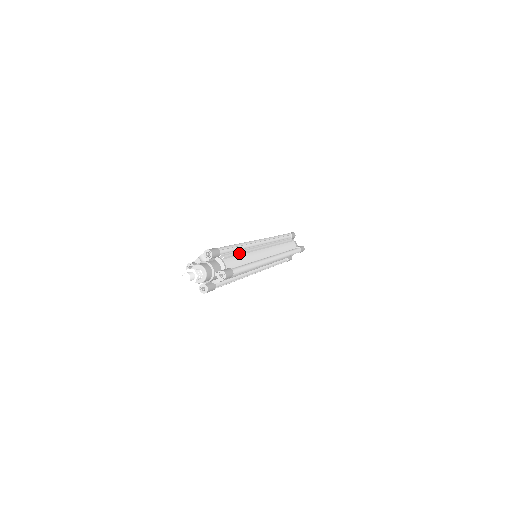
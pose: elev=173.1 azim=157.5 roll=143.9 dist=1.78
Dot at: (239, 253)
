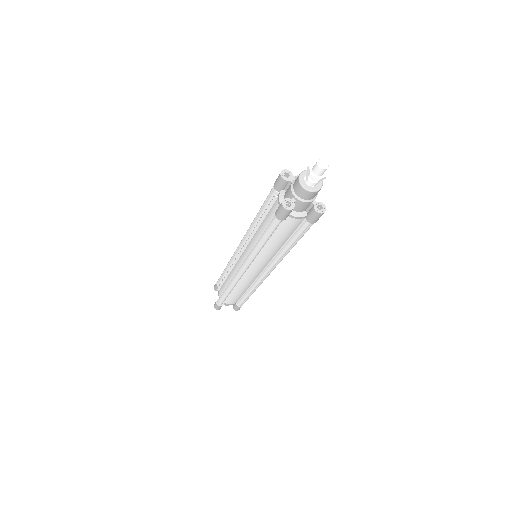
Dot at: occluded
